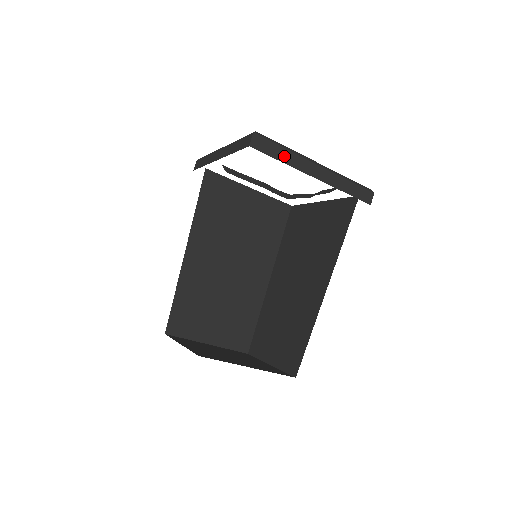
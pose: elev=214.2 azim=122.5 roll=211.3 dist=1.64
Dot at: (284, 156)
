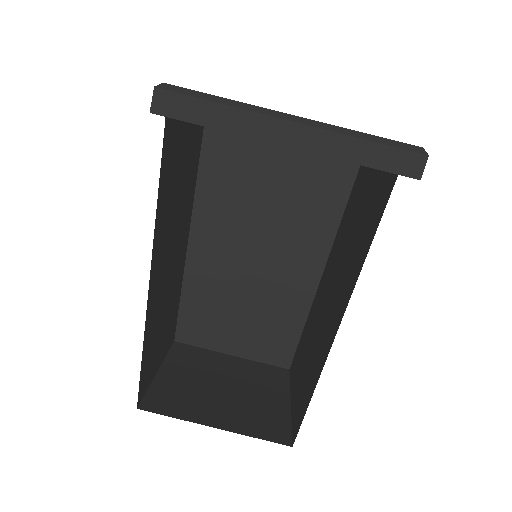
Dot at: occluded
